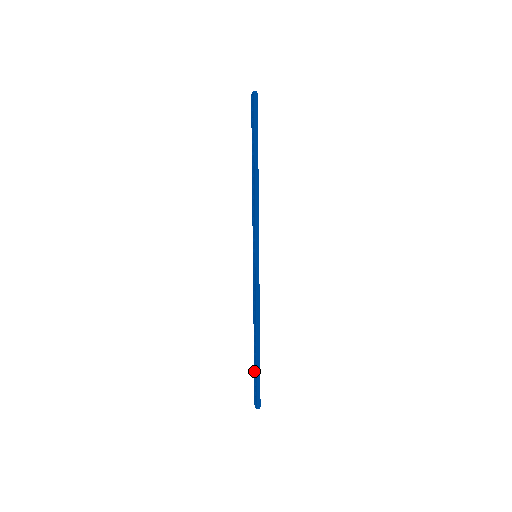
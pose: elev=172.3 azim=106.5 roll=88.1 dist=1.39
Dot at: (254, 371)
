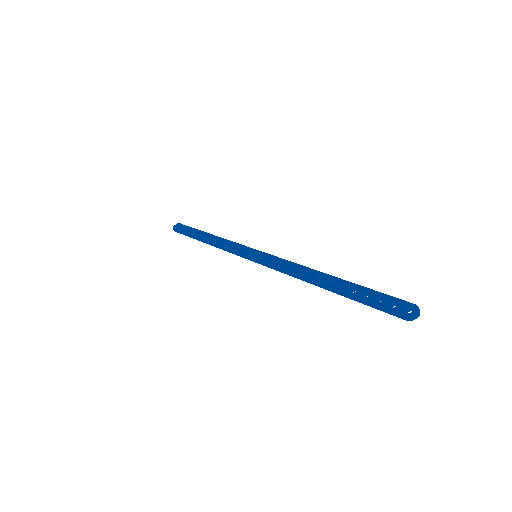
Dot at: (360, 296)
